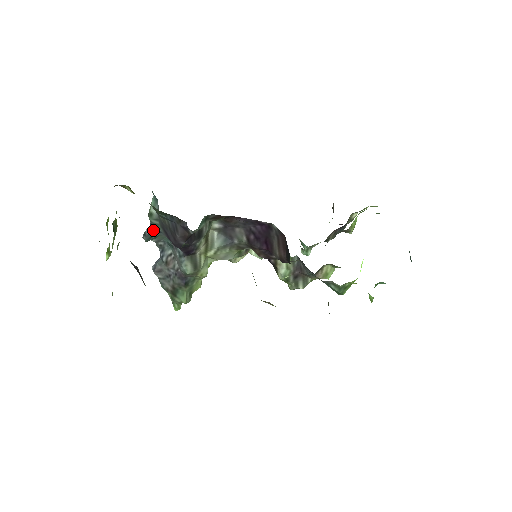
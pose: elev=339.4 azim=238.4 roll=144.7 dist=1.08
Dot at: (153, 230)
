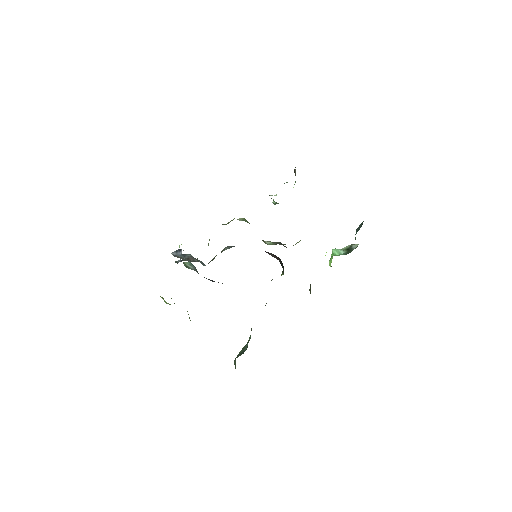
Dot at: occluded
